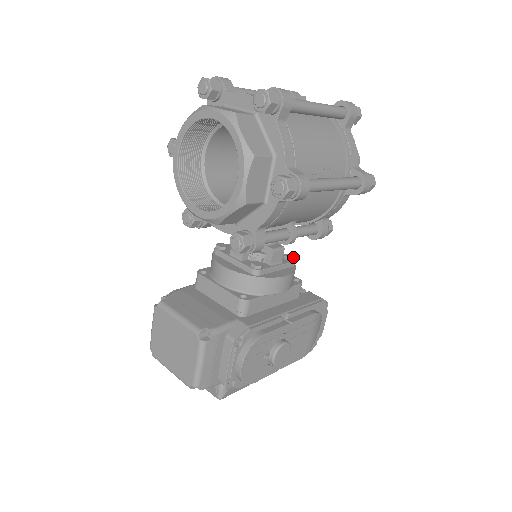
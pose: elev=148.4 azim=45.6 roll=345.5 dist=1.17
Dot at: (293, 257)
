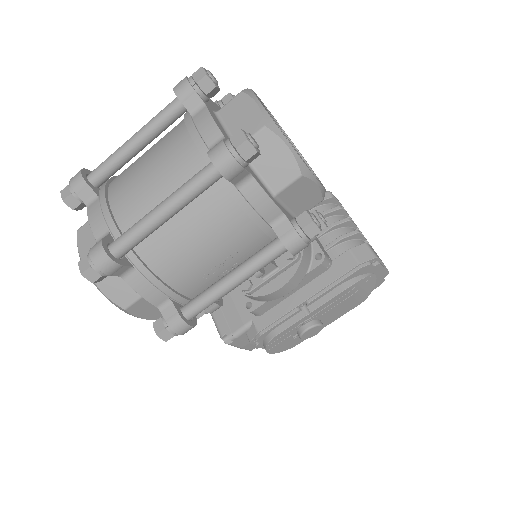
Dot at: (291, 257)
